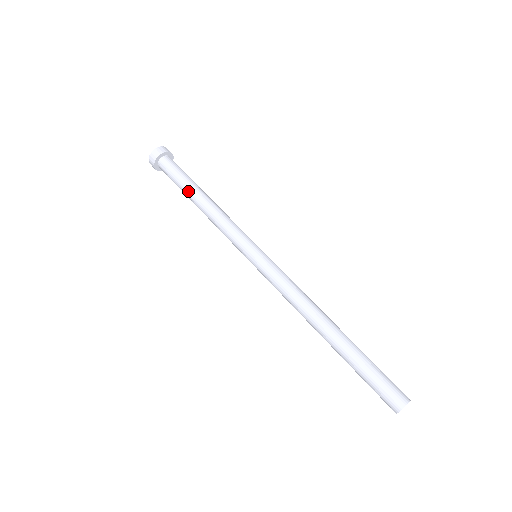
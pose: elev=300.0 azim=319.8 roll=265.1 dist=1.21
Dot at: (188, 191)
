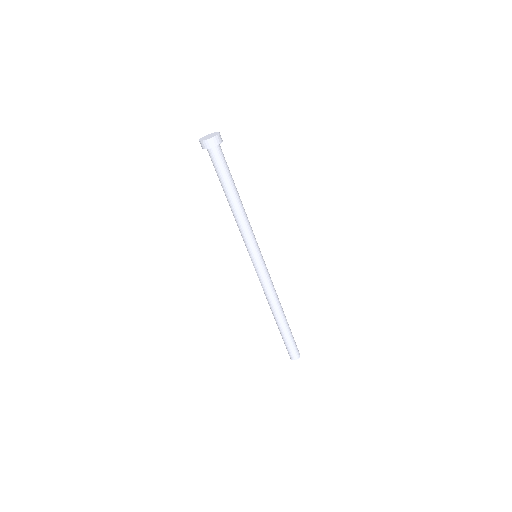
Dot at: (225, 190)
